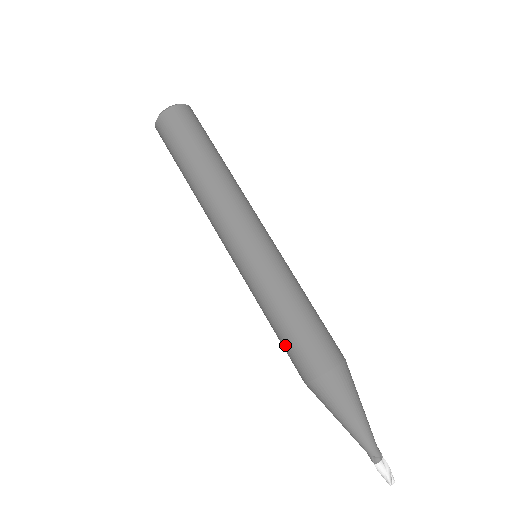
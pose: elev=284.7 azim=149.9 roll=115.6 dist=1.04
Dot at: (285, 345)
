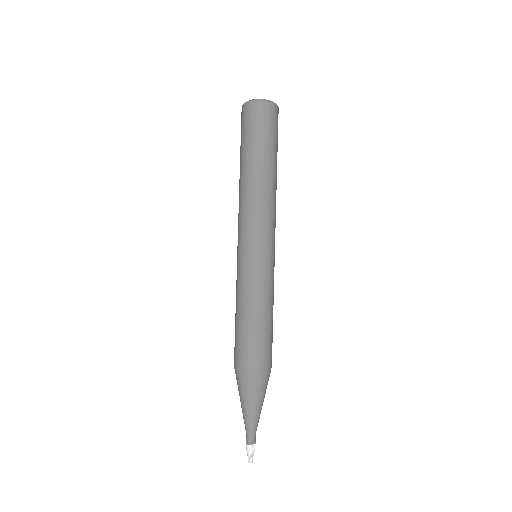
Dot at: (235, 332)
